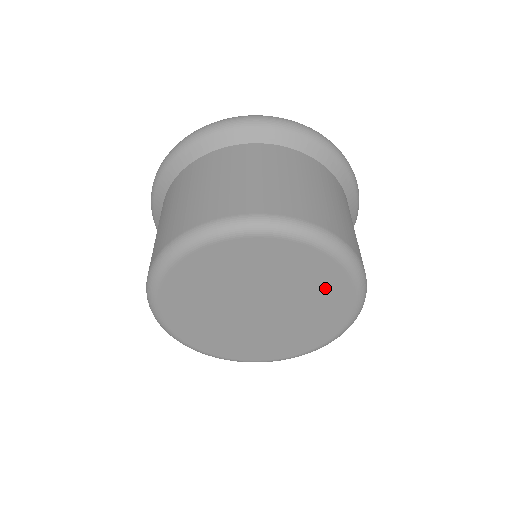
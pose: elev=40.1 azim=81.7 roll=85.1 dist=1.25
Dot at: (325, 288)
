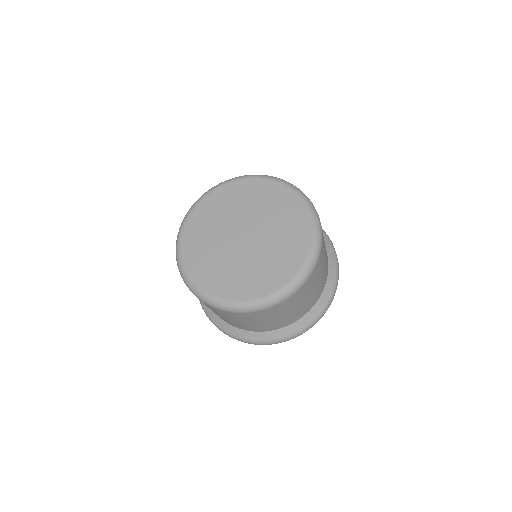
Dot at: (268, 196)
